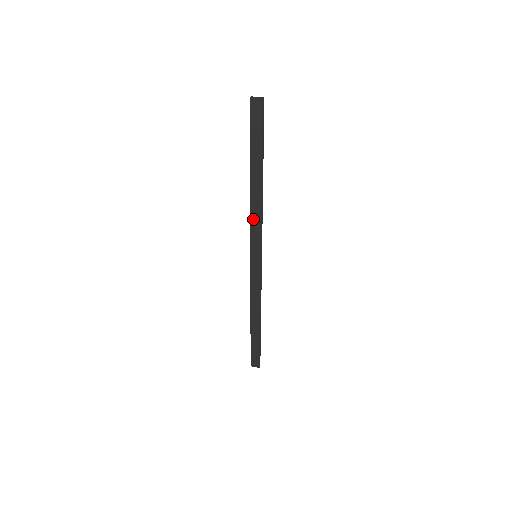
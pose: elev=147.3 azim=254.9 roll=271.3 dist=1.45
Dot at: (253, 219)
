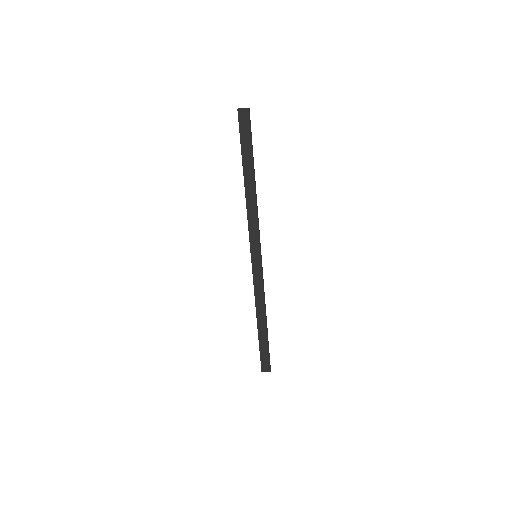
Dot at: (250, 220)
